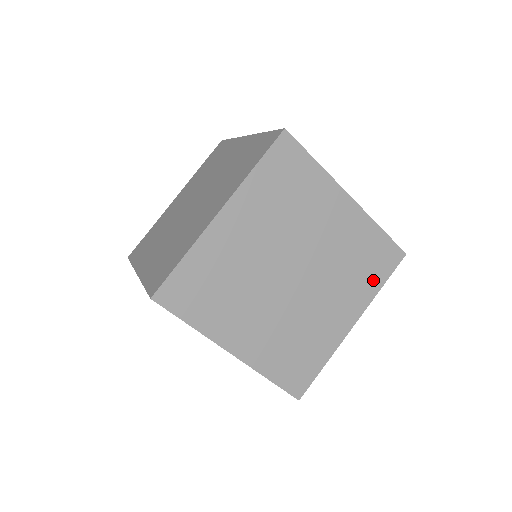
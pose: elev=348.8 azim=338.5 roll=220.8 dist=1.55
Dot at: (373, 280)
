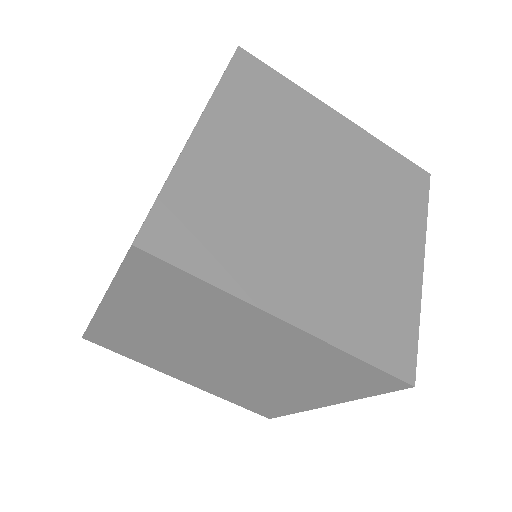
Dot at: (413, 205)
